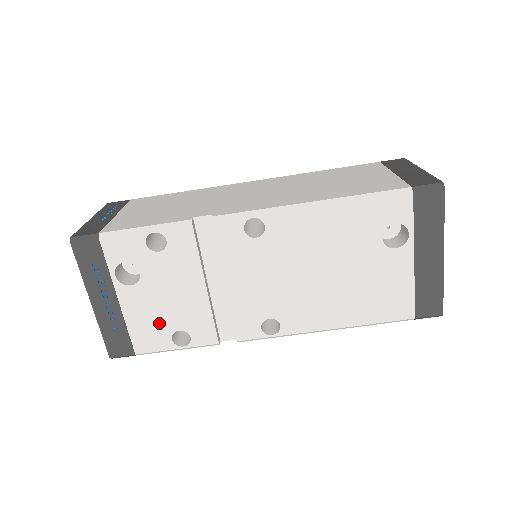
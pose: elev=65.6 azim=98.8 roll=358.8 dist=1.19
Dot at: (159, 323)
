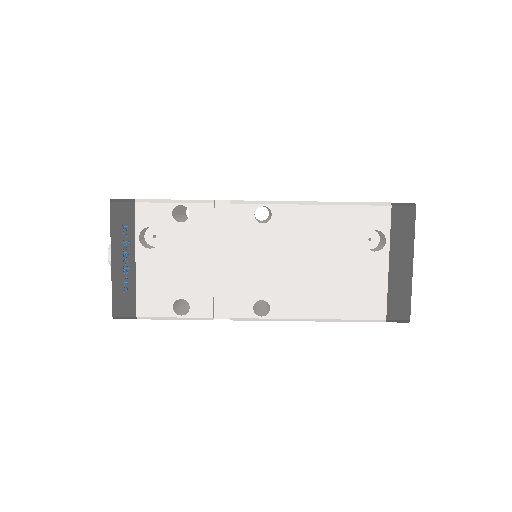
Dot at: (165, 289)
